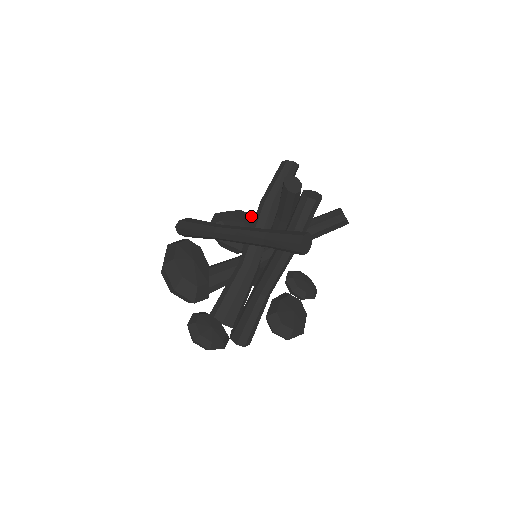
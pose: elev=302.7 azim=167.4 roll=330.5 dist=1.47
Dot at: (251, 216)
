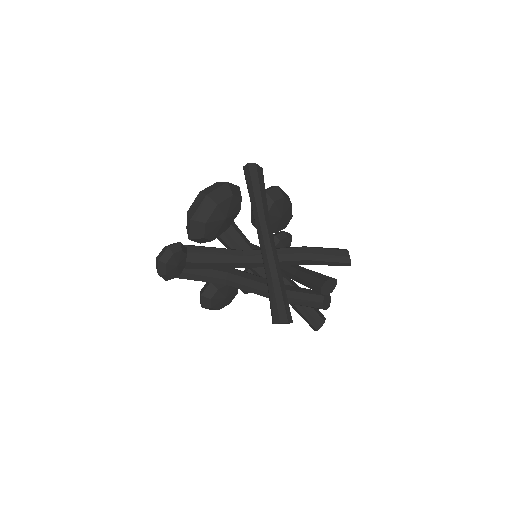
Dot at: (291, 215)
